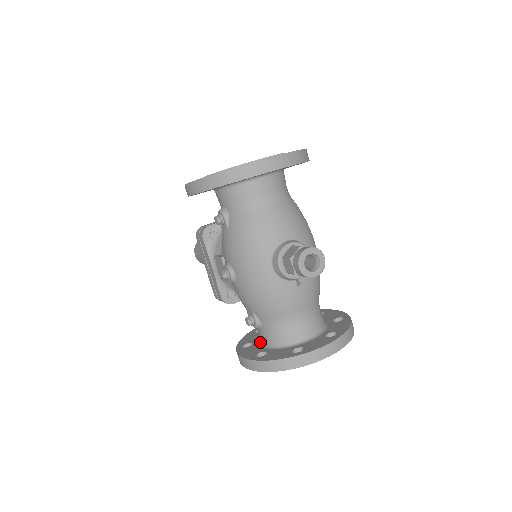
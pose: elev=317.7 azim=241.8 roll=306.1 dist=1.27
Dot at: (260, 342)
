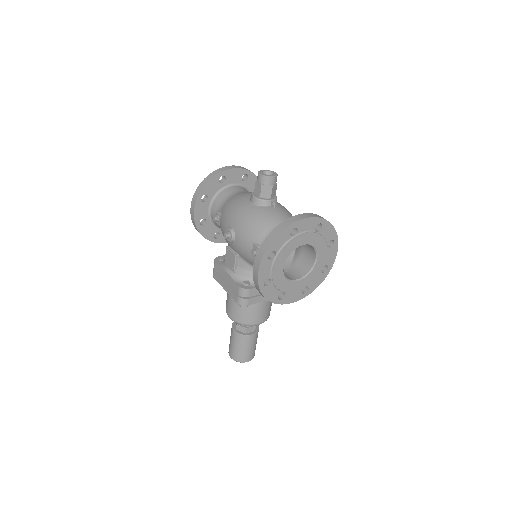
Dot at: occluded
